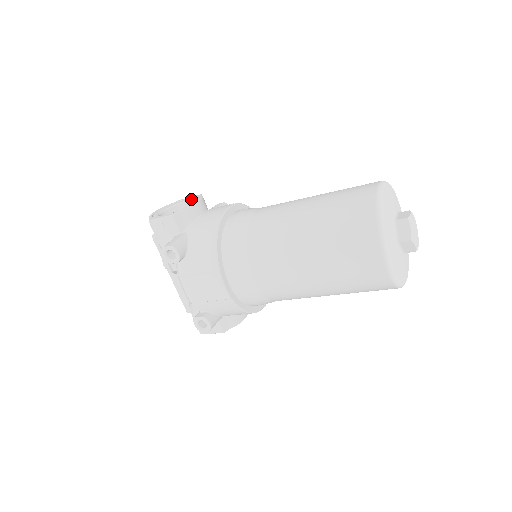
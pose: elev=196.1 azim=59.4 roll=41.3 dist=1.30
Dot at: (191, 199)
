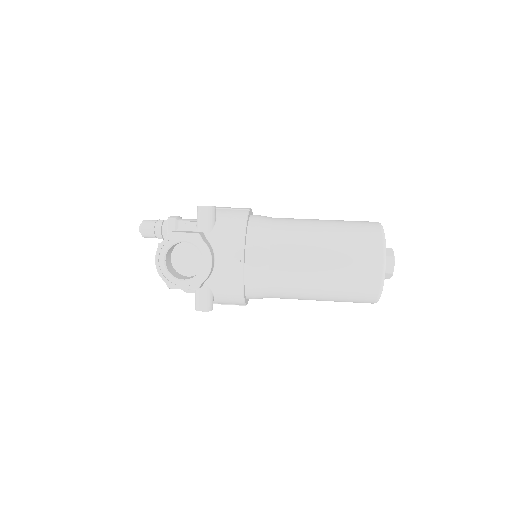
Dot at: (191, 243)
